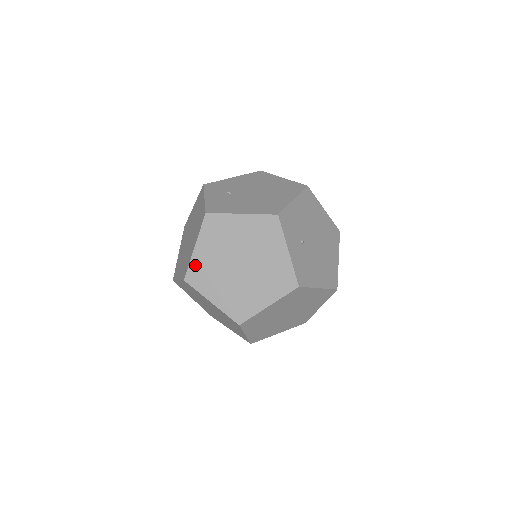
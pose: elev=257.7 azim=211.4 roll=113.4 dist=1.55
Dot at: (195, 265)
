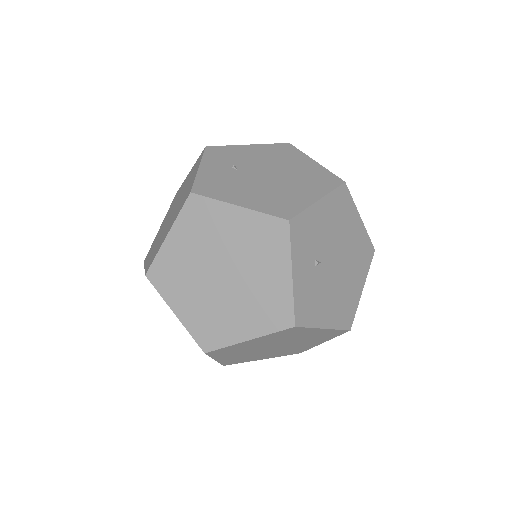
Dot at: (163, 259)
